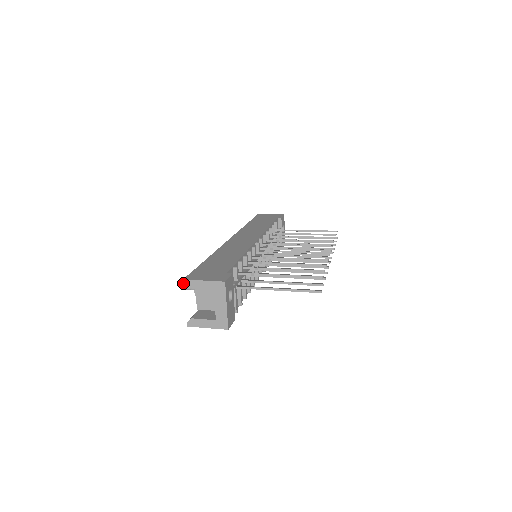
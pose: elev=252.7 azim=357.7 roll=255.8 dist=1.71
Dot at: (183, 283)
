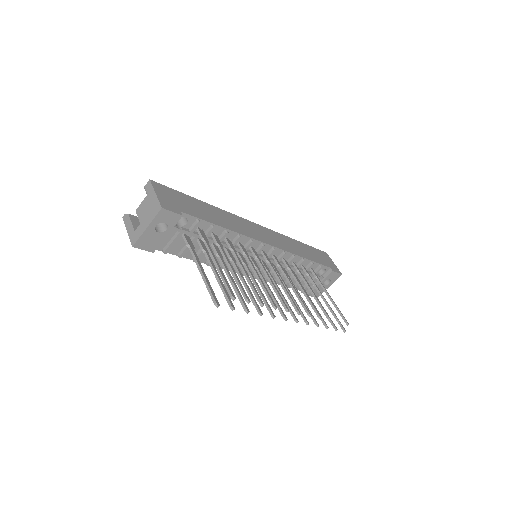
Dot at: (147, 182)
